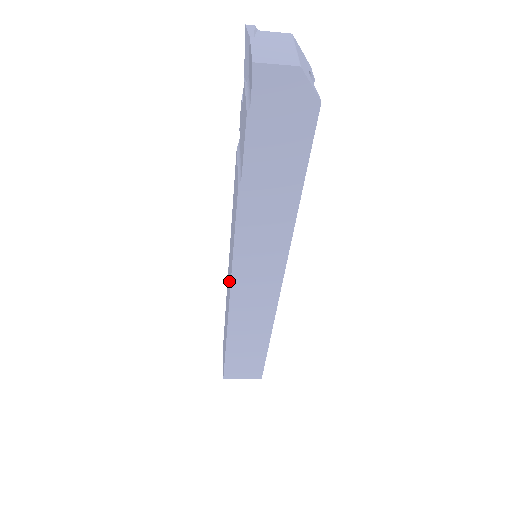
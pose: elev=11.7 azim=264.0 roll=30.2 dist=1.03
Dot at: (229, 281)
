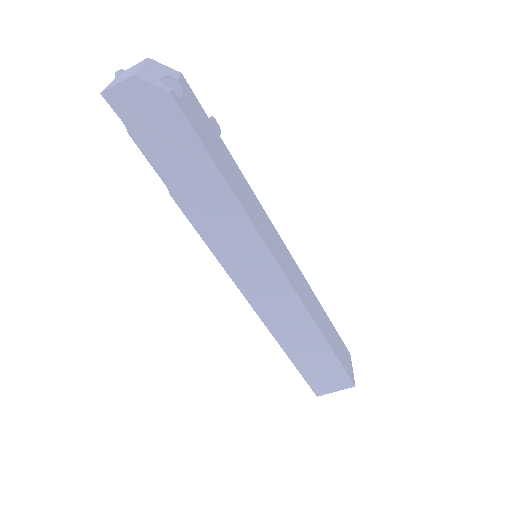
Dot at: occluded
